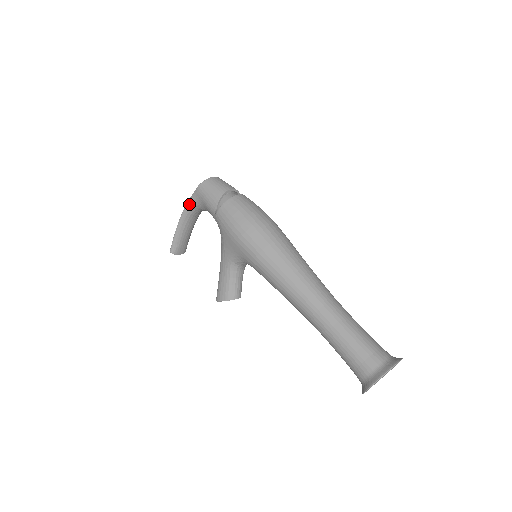
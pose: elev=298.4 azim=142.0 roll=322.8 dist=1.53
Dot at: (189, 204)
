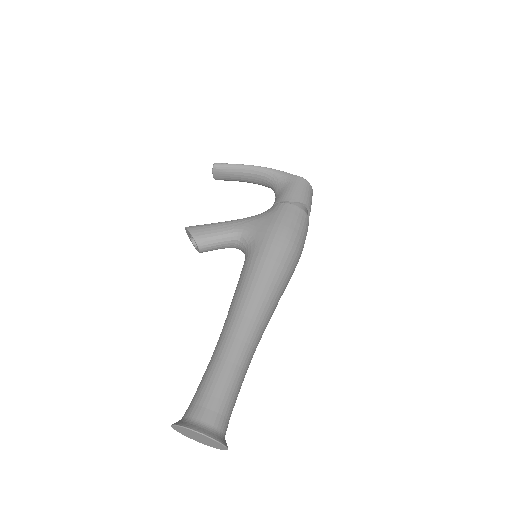
Dot at: (277, 172)
